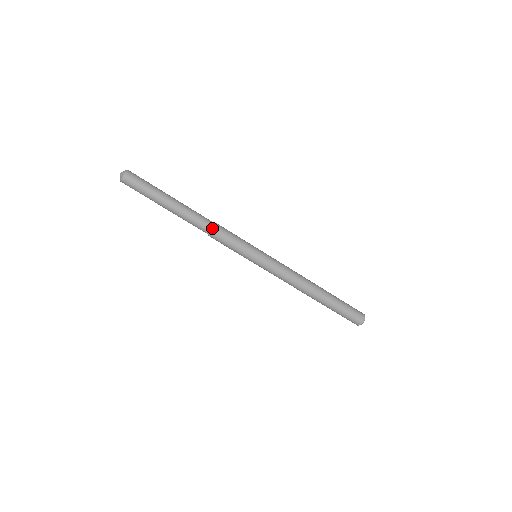
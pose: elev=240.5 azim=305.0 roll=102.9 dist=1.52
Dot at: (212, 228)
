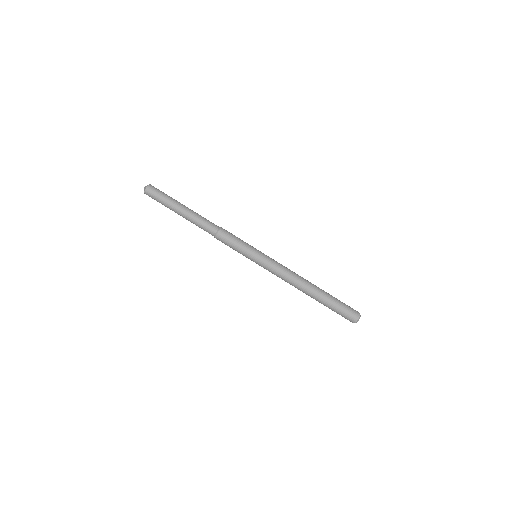
Dot at: (215, 233)
